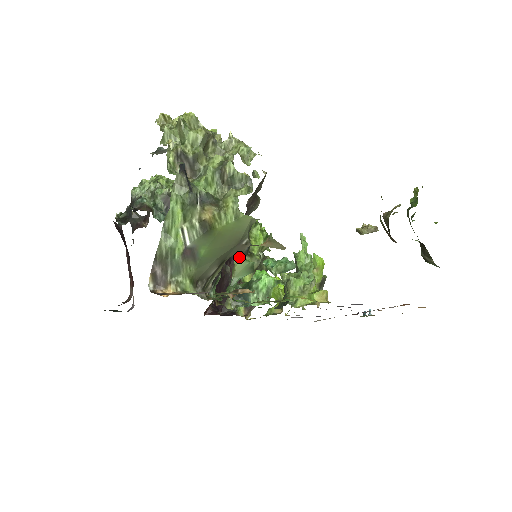
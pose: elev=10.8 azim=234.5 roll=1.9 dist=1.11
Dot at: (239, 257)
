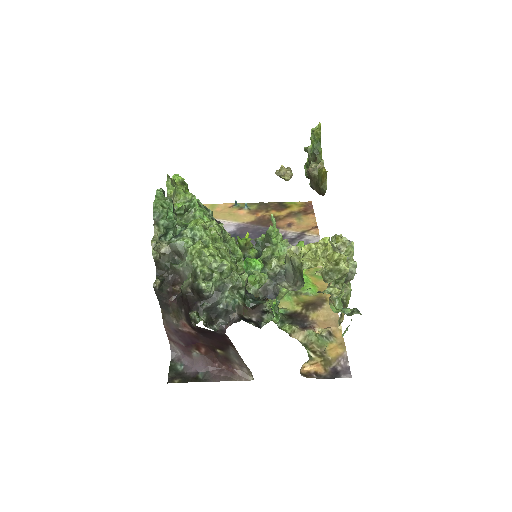
Dot at: occluded
